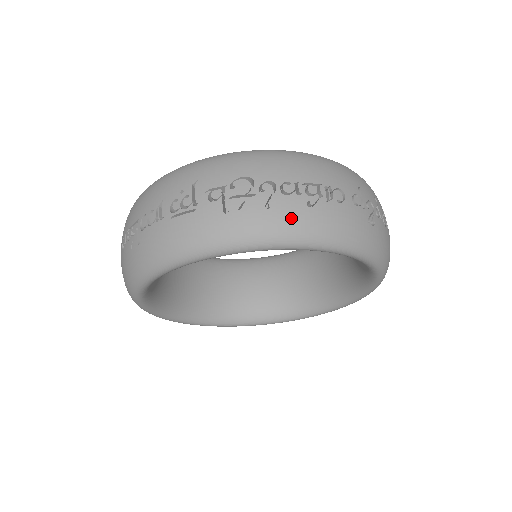
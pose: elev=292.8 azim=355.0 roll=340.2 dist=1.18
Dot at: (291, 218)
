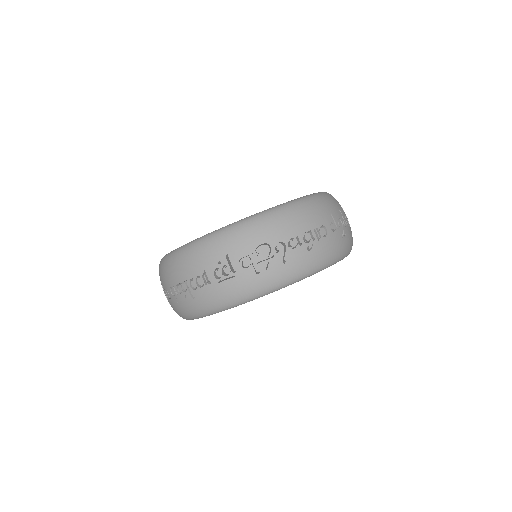
Dot at: (300, 264)
